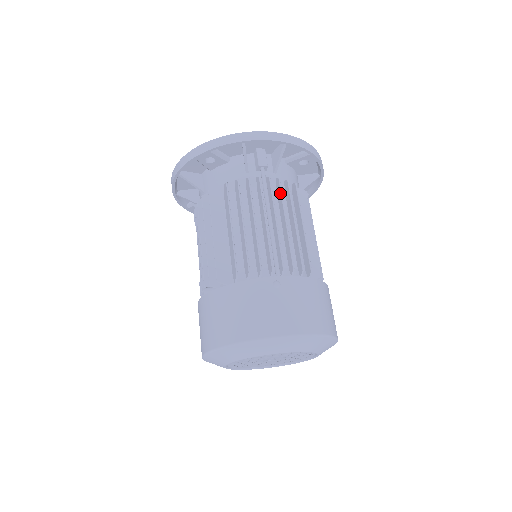
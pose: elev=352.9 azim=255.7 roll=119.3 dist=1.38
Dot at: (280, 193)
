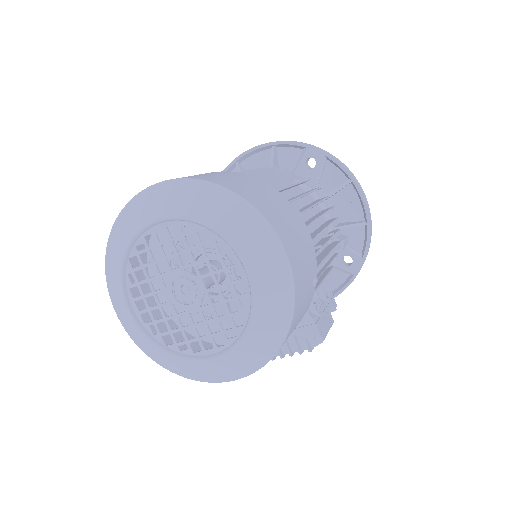
Dot at: occluded
